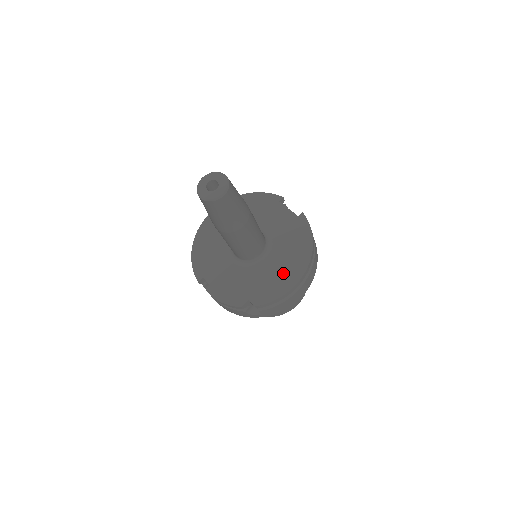
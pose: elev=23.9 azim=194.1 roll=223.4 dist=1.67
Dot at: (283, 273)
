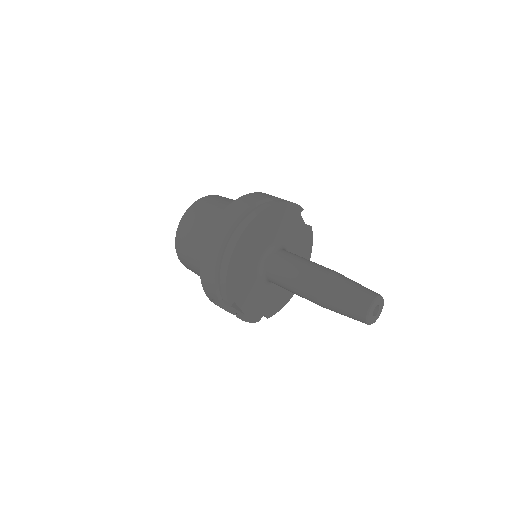
Dot at: occluded
